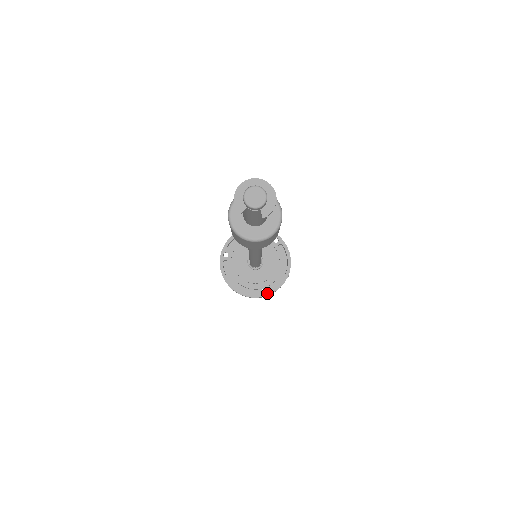
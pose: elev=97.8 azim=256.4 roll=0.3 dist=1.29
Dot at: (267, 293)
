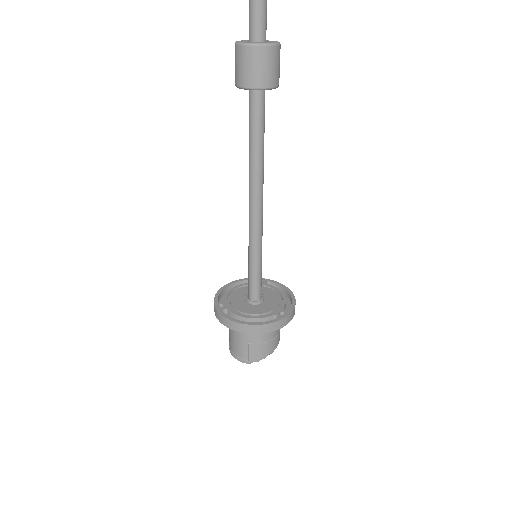
Dot at: (286, 313)
